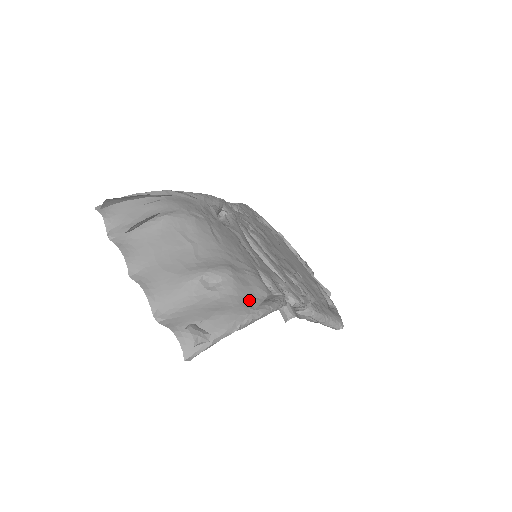
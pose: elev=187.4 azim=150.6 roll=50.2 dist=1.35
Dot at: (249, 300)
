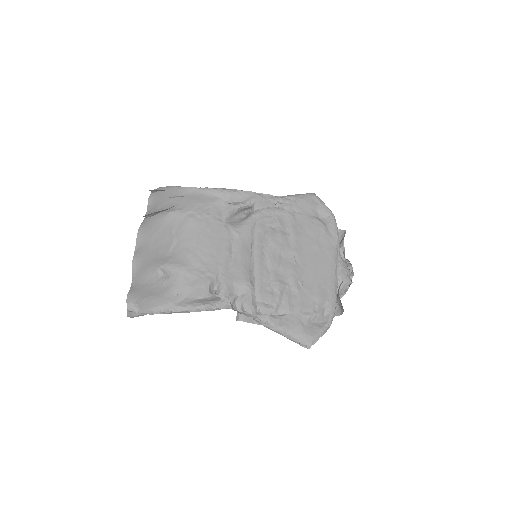
Dot at: (179, 297)
